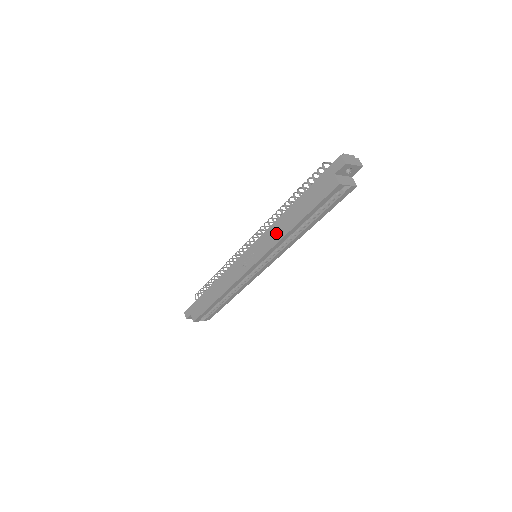
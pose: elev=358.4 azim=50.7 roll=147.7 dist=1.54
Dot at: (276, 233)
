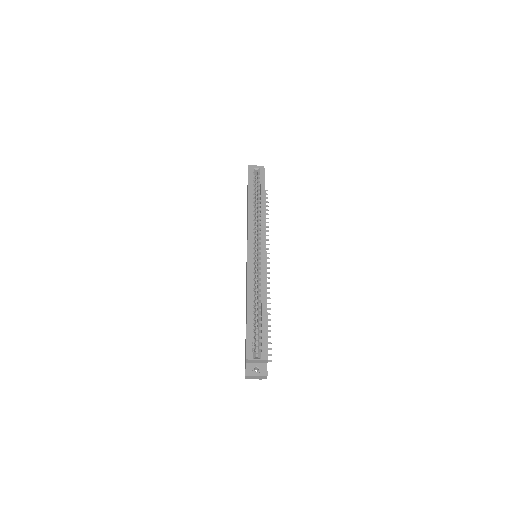
Dot at: (247, 221)
